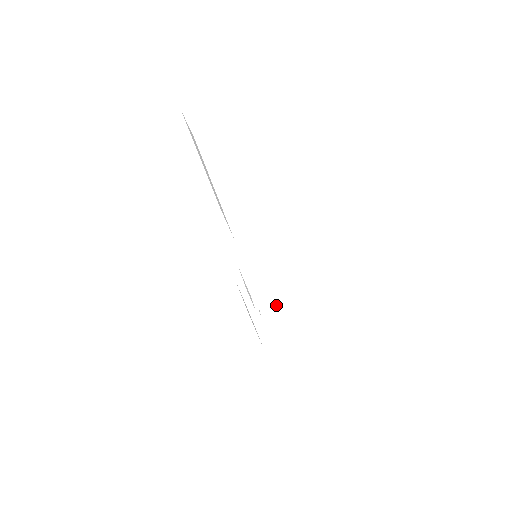
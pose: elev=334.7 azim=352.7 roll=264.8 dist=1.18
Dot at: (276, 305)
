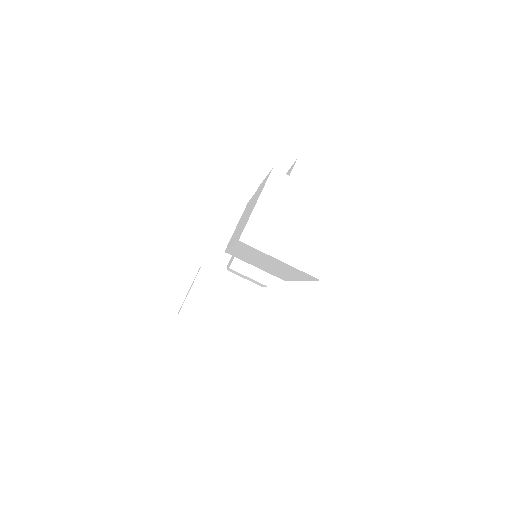
Dot at: occluded
